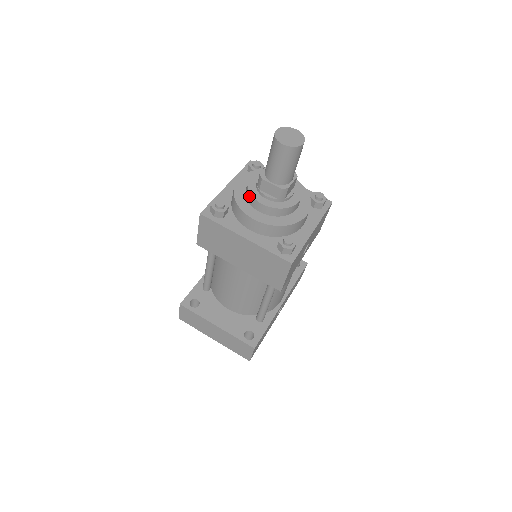
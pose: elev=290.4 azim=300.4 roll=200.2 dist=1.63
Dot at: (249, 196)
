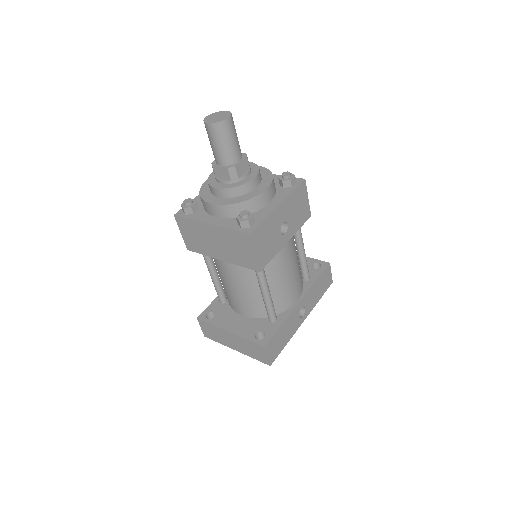
Dot at: (209, 186)
